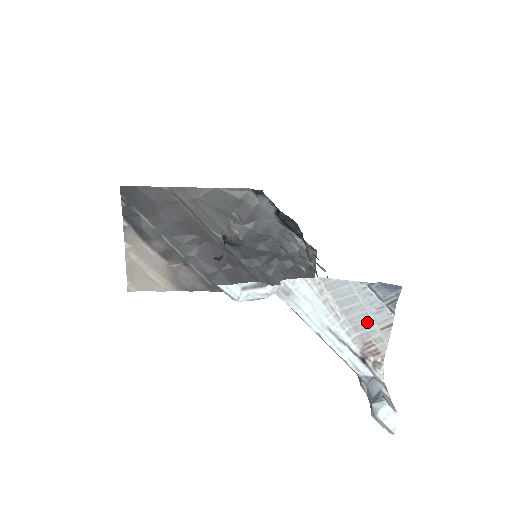
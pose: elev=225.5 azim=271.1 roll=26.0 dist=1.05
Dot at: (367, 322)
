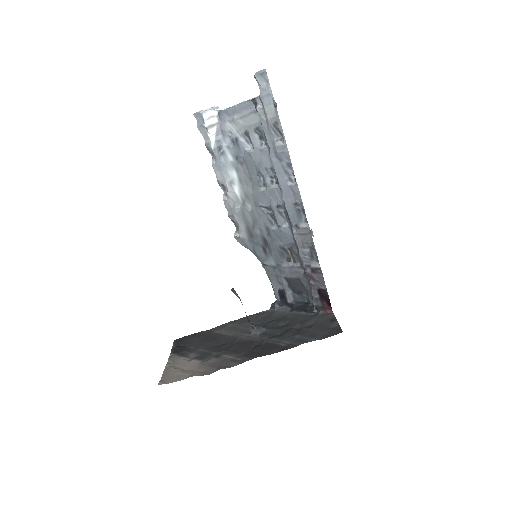
Dot at: occluded
